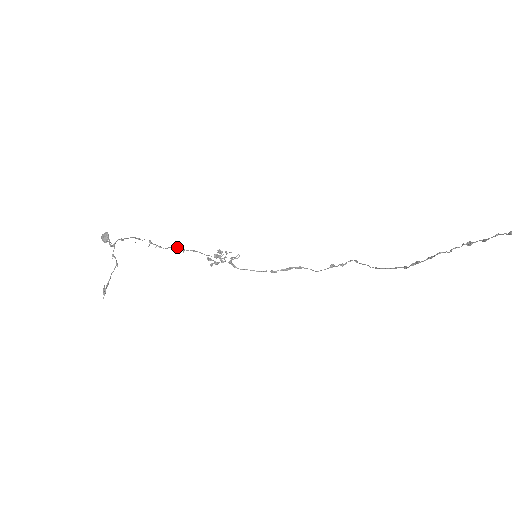
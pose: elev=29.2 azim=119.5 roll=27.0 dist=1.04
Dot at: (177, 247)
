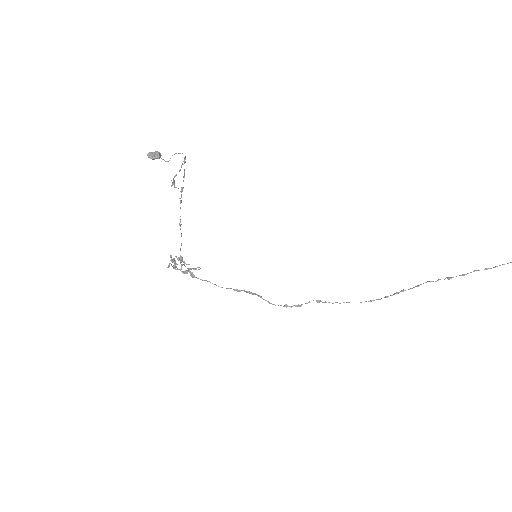
Dot at: occluded
